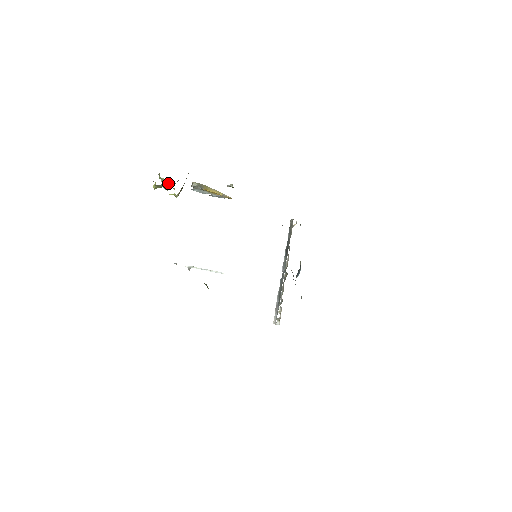
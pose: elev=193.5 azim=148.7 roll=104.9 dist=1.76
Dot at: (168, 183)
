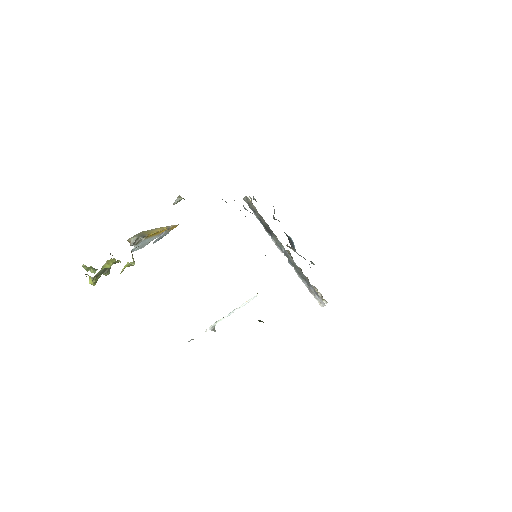
Dot at: (107, 260)
